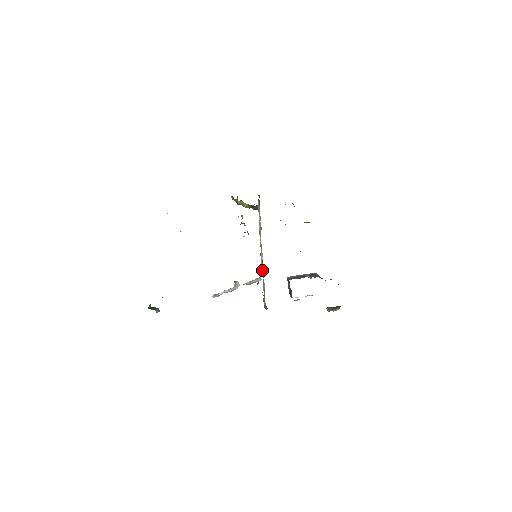
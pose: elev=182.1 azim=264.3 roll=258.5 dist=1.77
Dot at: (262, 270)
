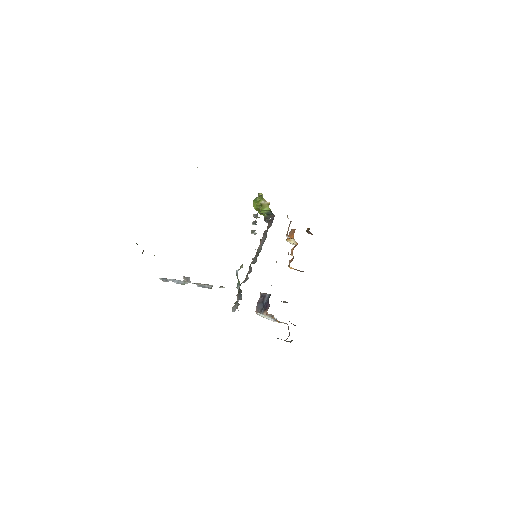
Dot at: occluded
